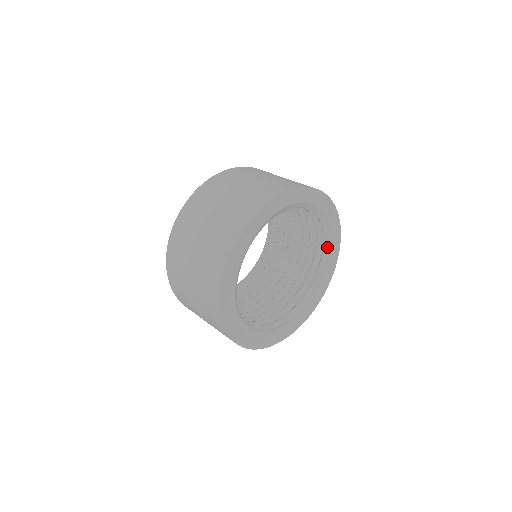
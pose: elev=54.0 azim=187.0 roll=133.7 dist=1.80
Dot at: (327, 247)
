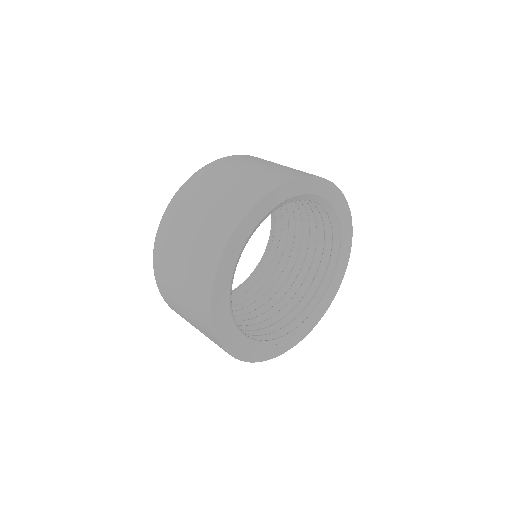
Dot at: (337, 248)
